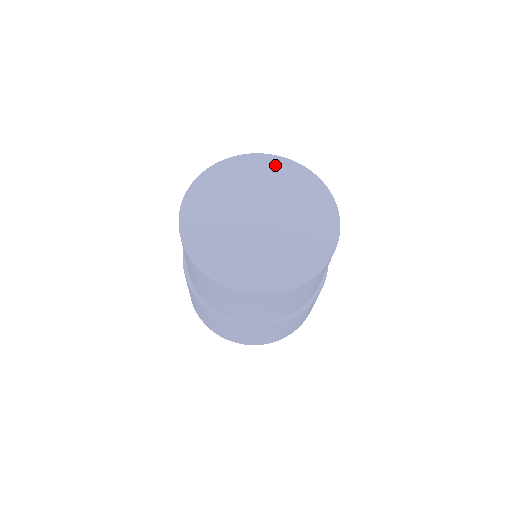
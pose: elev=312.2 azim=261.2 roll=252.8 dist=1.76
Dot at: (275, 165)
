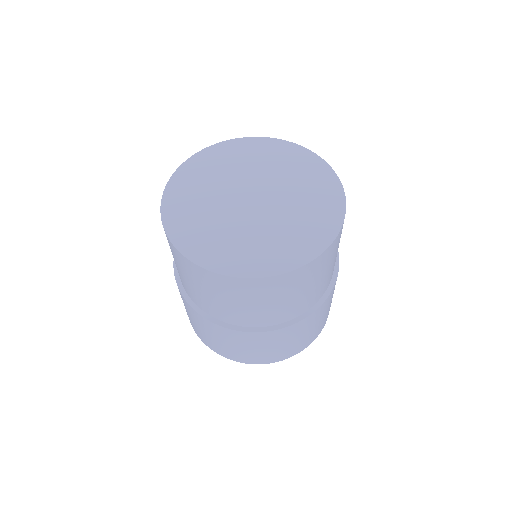
Dot at: (270, 147)
